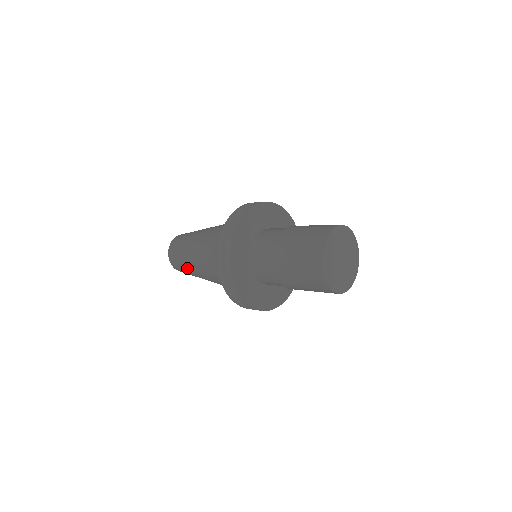
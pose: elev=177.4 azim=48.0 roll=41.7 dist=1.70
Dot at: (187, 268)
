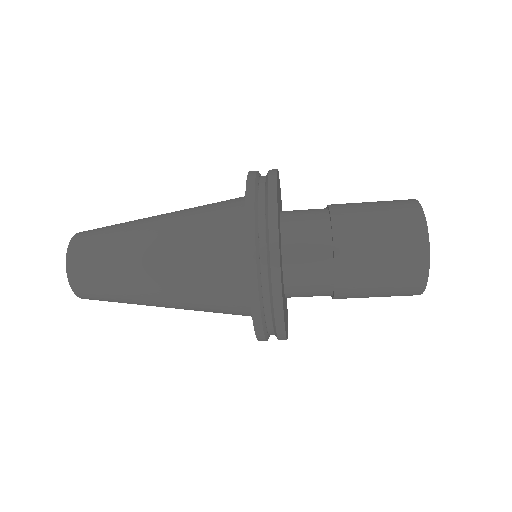
Dot at: (122, 227)
